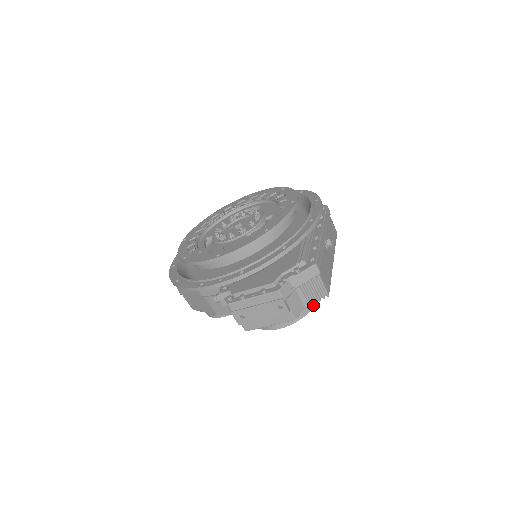
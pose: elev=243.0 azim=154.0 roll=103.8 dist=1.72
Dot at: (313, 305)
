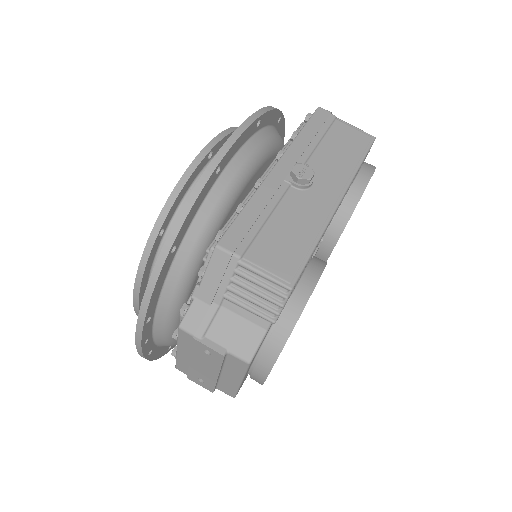
Dot at: (297, 314)
